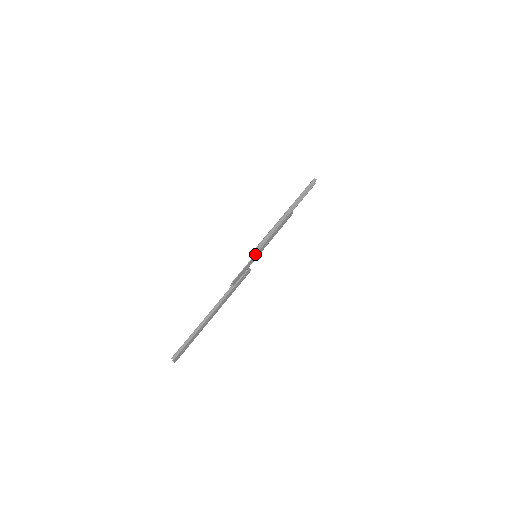
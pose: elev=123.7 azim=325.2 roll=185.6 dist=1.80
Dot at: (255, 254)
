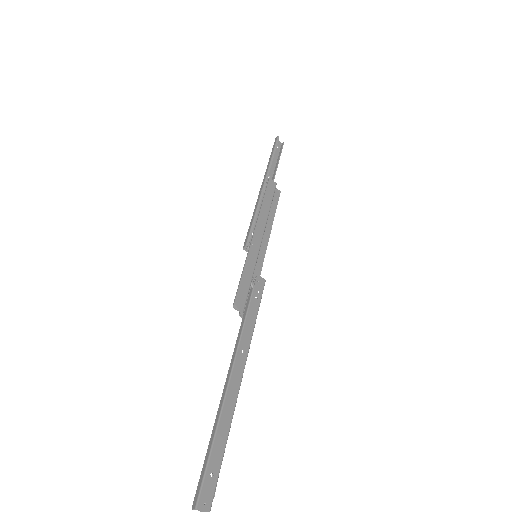
Dot at: occluded
